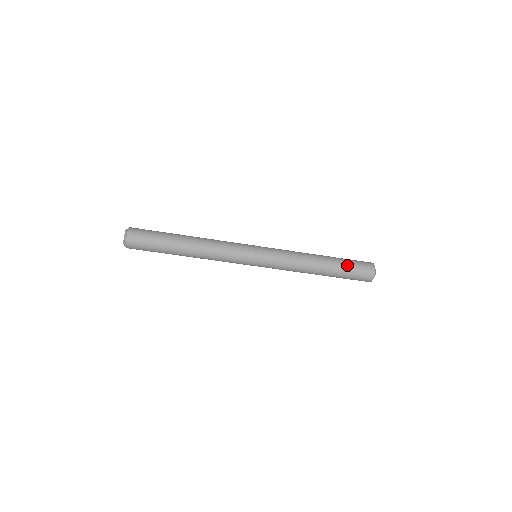
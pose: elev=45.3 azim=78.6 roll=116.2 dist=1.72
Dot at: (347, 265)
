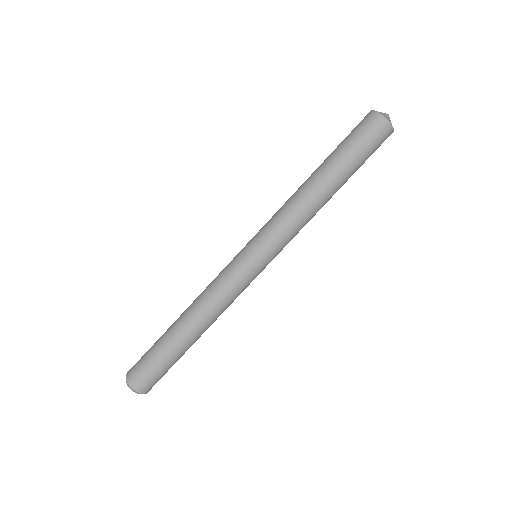
Dot at: (340, 145)
